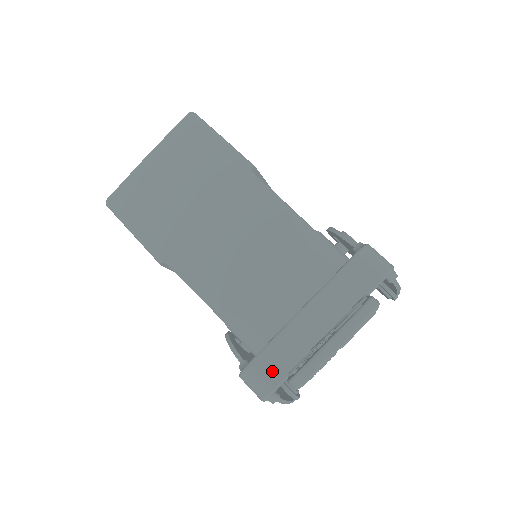
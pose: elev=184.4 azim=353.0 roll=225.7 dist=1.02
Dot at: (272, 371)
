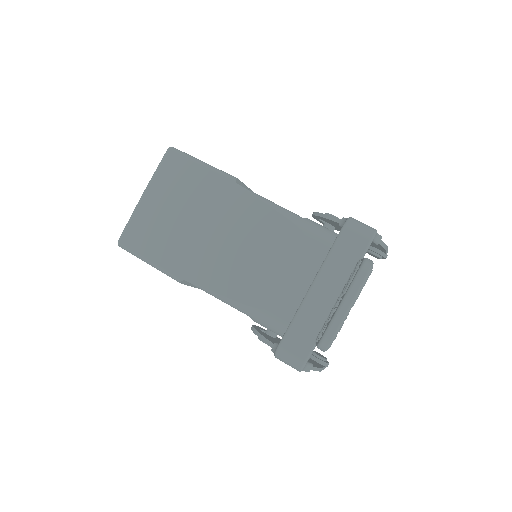
Dot at: (301, 343)
